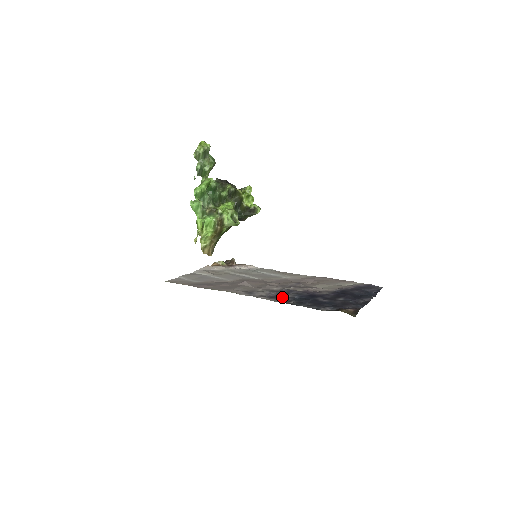
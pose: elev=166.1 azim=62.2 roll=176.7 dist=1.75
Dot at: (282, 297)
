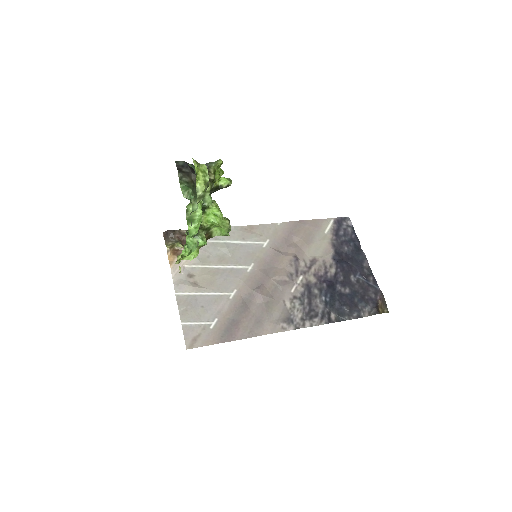
Dot at: (318, 309)
